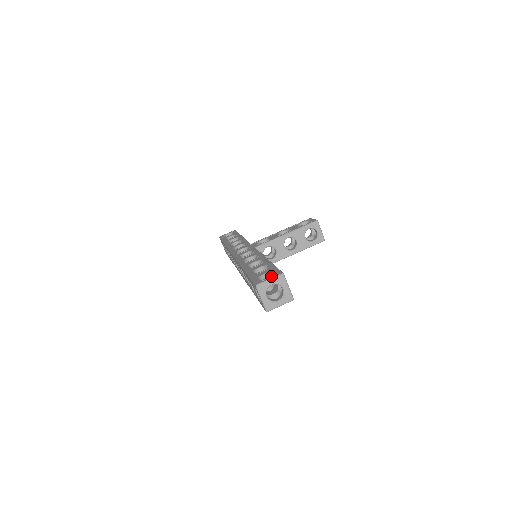
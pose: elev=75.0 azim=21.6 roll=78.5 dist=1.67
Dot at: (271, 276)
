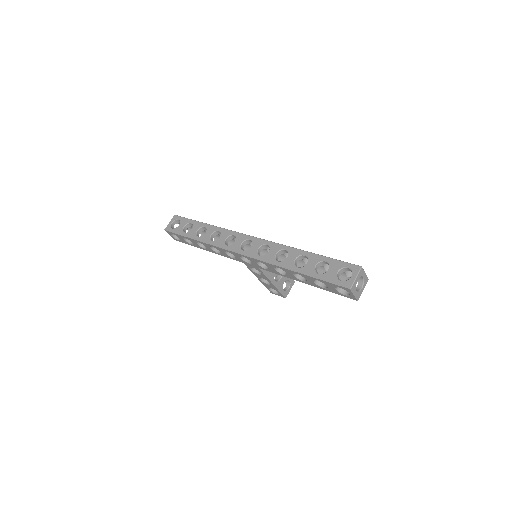
Dot at: occluded
